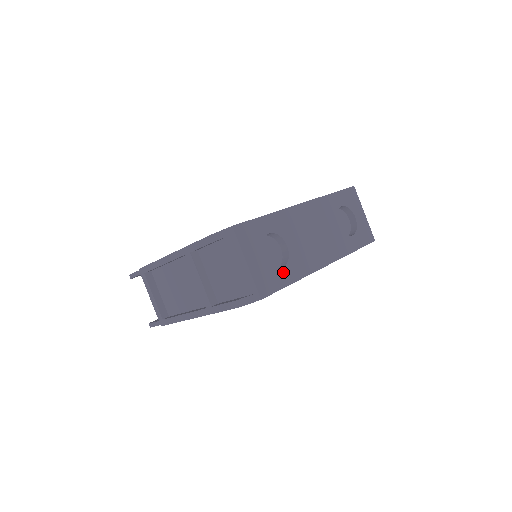
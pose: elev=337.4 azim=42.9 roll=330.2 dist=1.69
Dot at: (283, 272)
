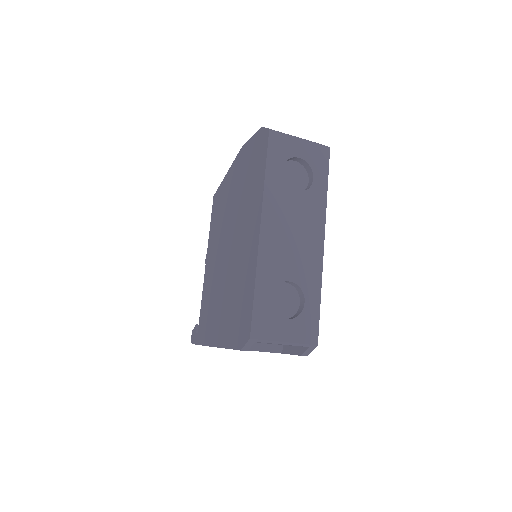
Dot at: (308, 303)
